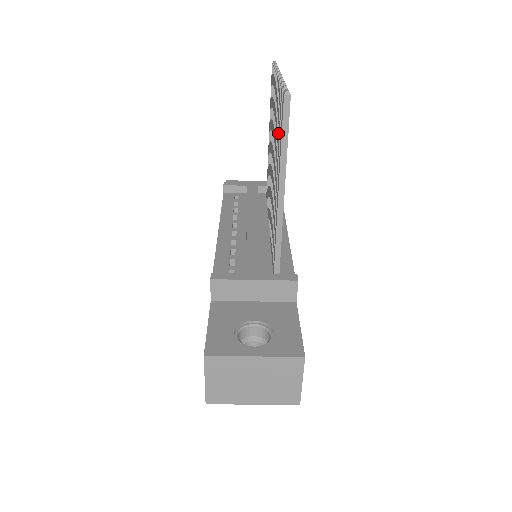
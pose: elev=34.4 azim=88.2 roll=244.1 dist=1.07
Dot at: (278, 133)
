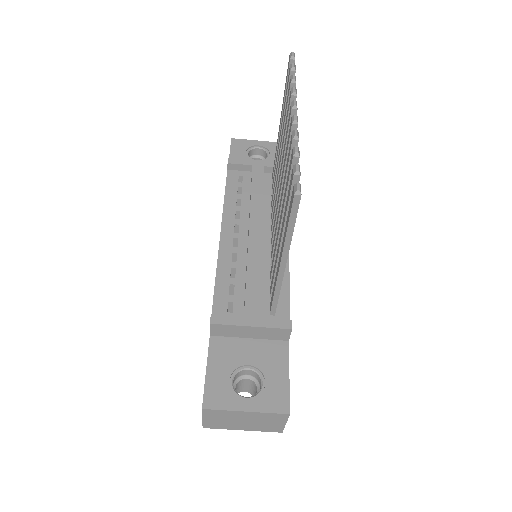
Dot at: (286, 194)
